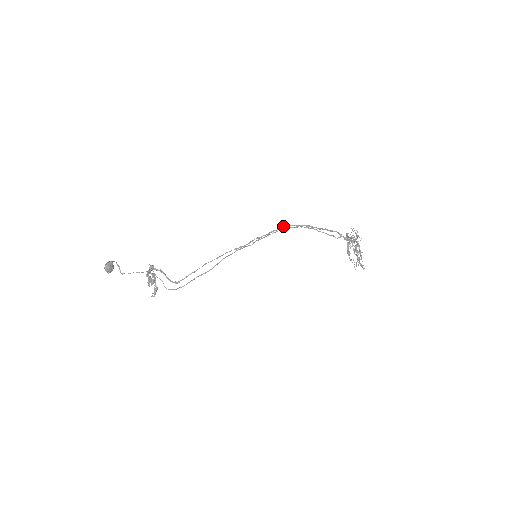
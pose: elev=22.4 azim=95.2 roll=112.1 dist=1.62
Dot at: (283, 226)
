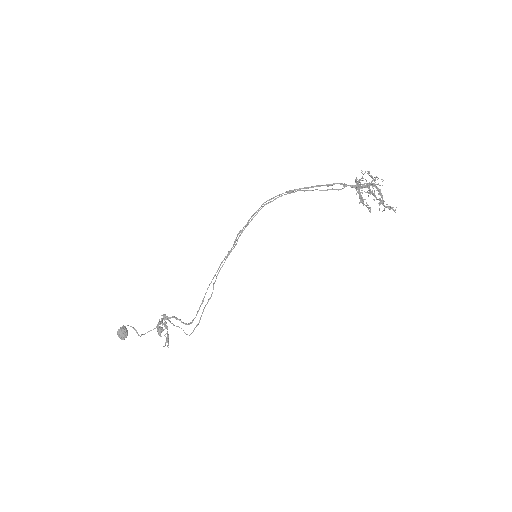
Dot at: occluded
